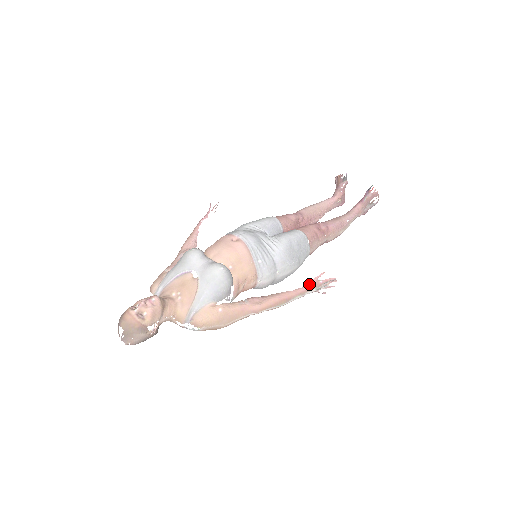
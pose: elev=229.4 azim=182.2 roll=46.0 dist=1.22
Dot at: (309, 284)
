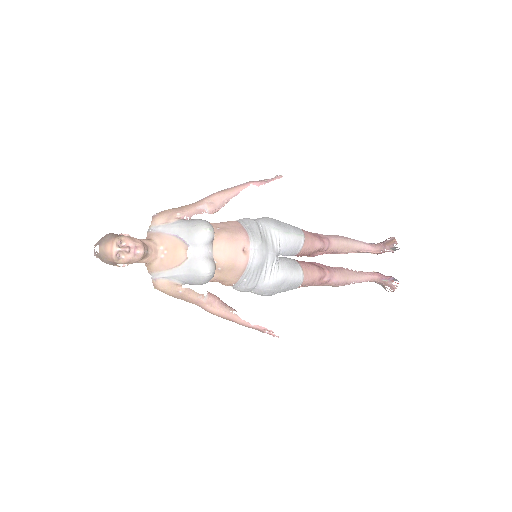
Dot at: (257, 327)
